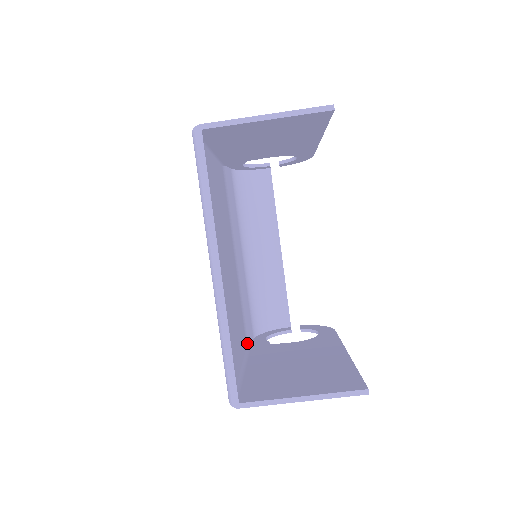
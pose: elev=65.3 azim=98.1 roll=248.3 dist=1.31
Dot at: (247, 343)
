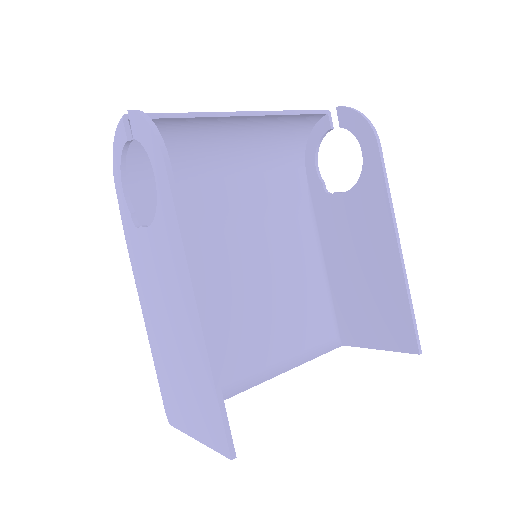
Dot at: (306, 203)
